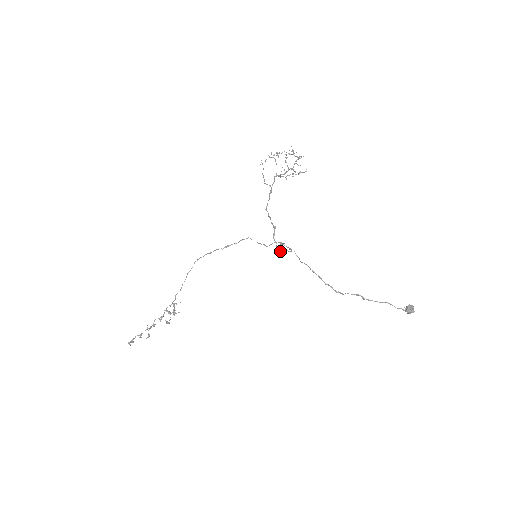
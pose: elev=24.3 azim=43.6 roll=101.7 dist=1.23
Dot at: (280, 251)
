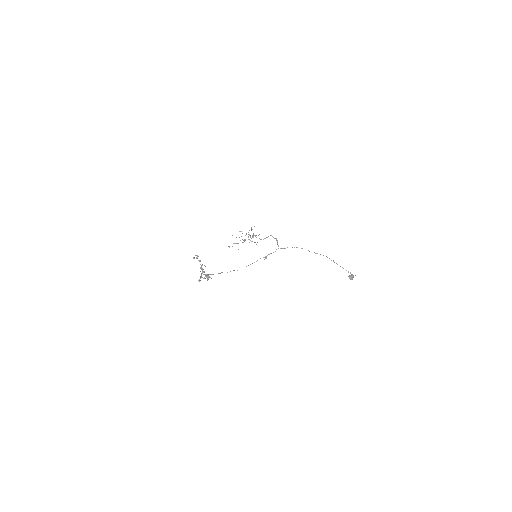
Dot at: (276, 240)
